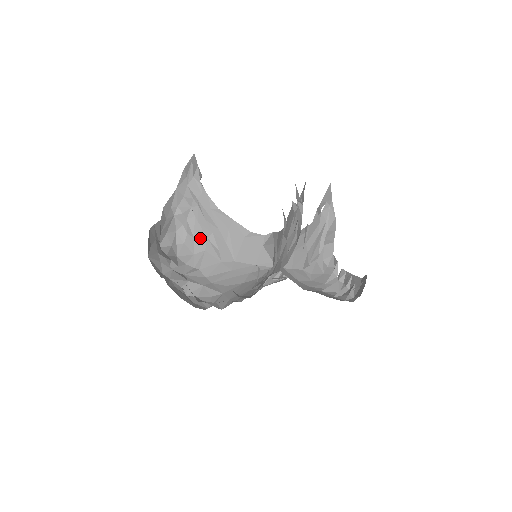
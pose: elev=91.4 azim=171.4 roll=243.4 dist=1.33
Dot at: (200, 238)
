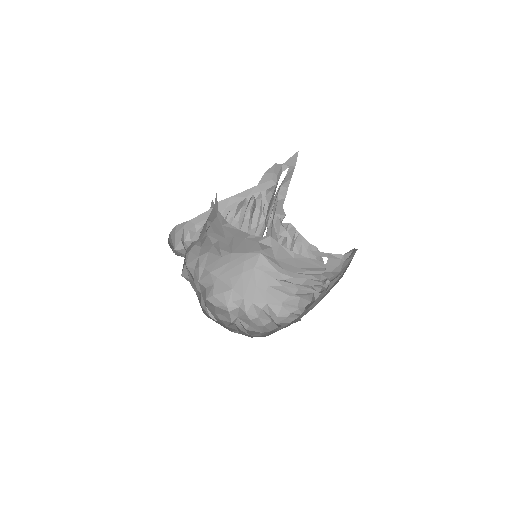
Dot at: (207, 246)
